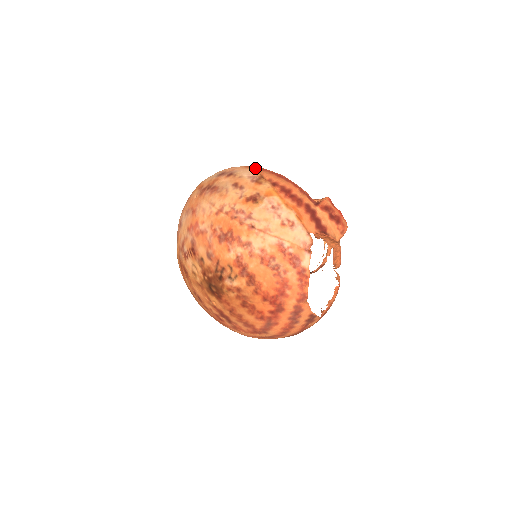
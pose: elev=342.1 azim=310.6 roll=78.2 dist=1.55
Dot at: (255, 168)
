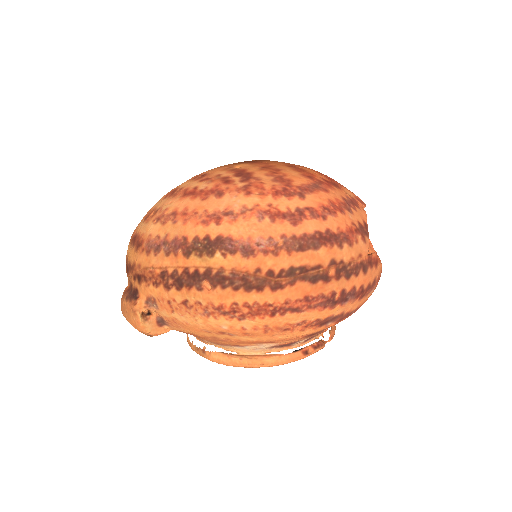
Dot at: occluded
